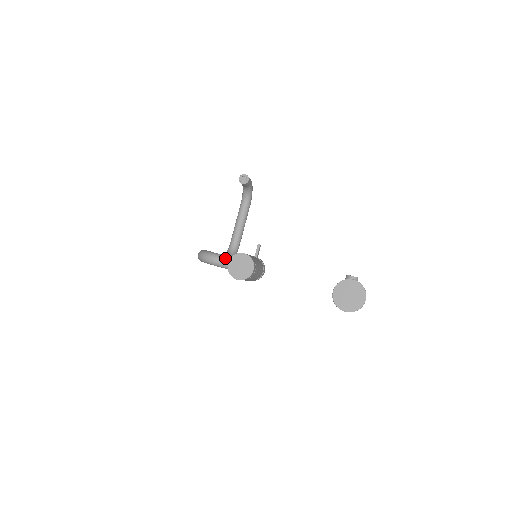
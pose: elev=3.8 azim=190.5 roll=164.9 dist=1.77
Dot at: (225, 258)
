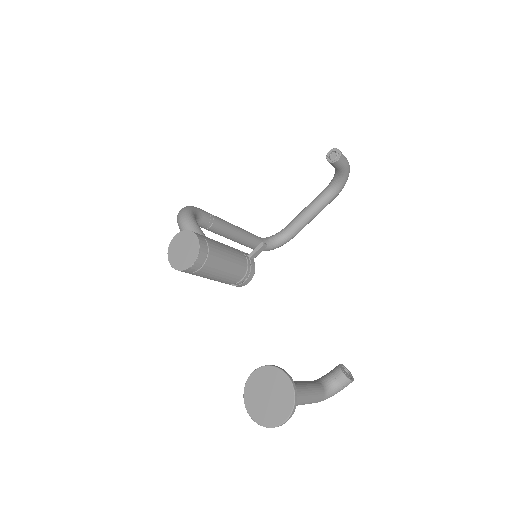
Dot at: (193, 230)
